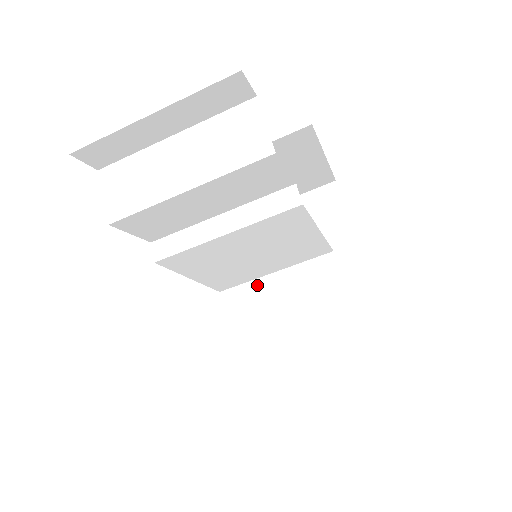
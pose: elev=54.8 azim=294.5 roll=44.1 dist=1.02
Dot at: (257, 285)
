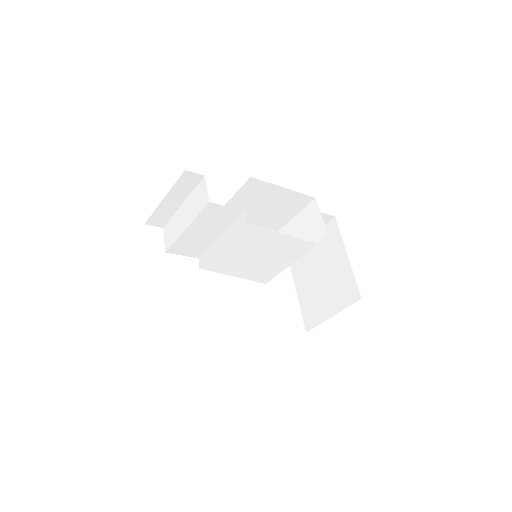
Dot at: (303, 278)
